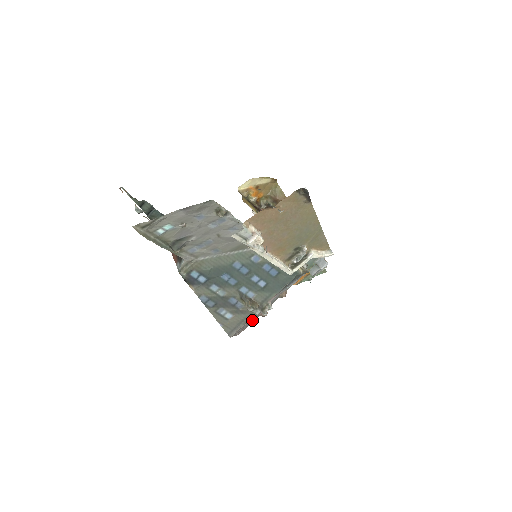
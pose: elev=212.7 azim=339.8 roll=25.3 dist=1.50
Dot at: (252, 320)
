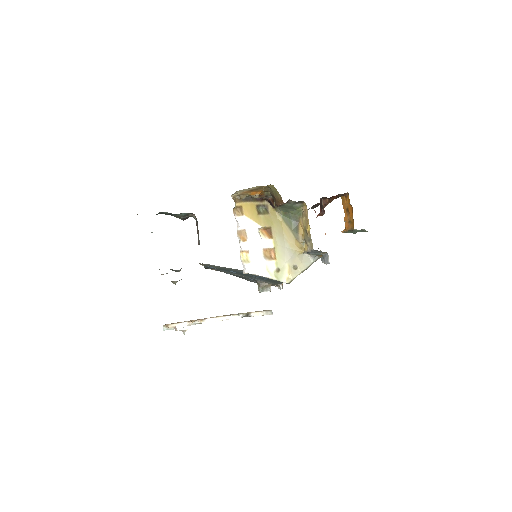
Dot at: (275, 286)
